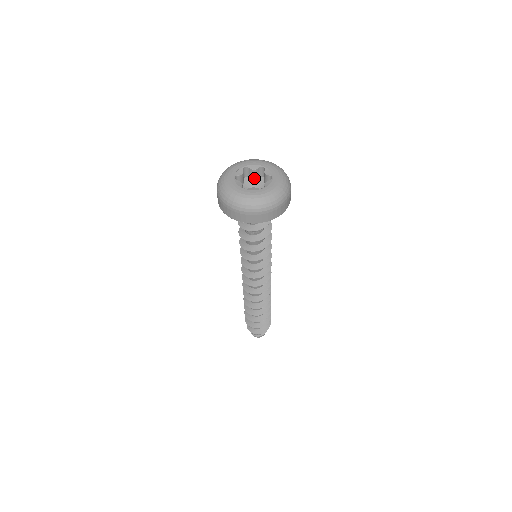
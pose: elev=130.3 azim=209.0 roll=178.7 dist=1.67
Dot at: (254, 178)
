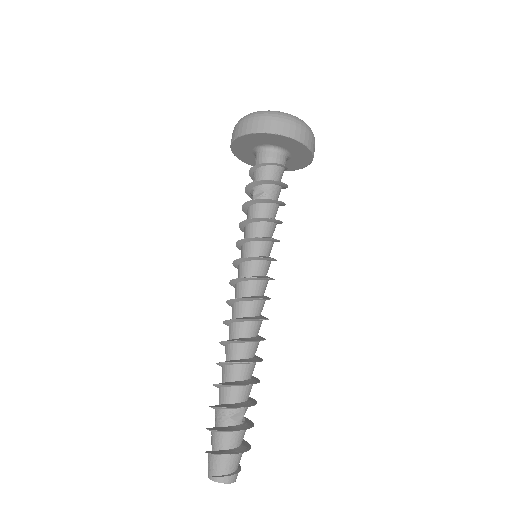
Dot at: occluded
